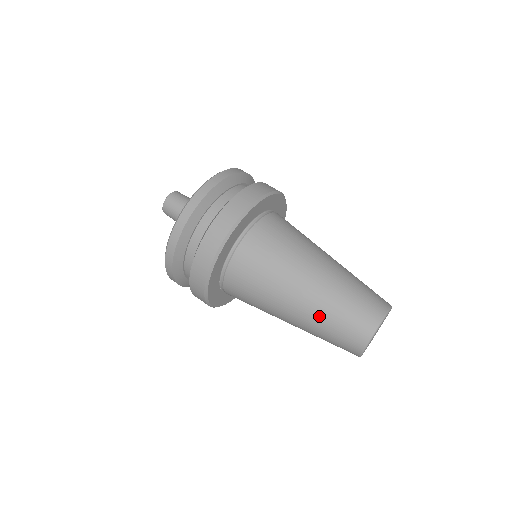
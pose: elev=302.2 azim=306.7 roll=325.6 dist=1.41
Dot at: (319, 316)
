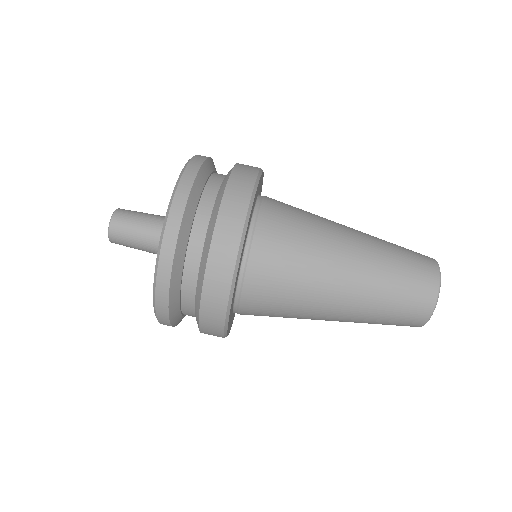
Dot at: occluded
